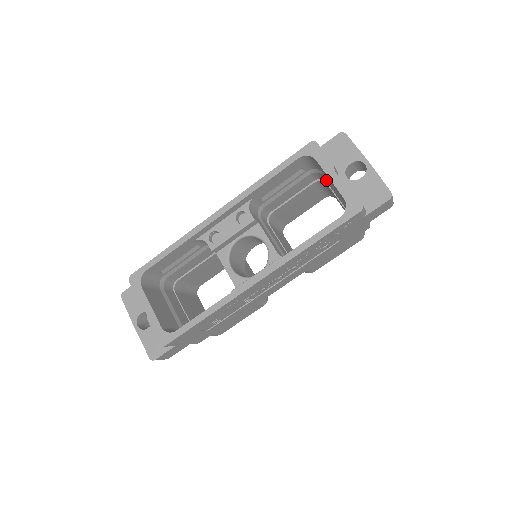
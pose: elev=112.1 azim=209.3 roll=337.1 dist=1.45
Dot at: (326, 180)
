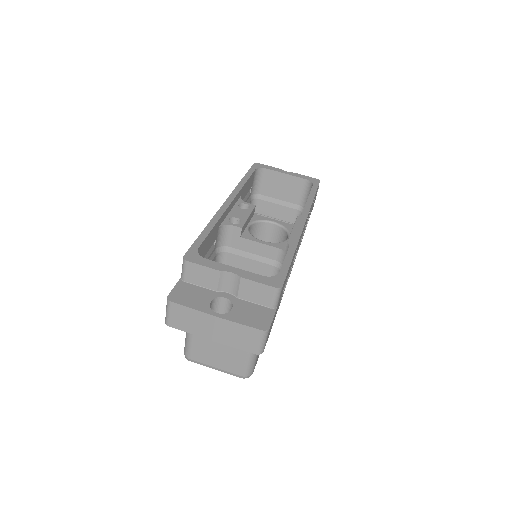
Dot at: (264, 201)
